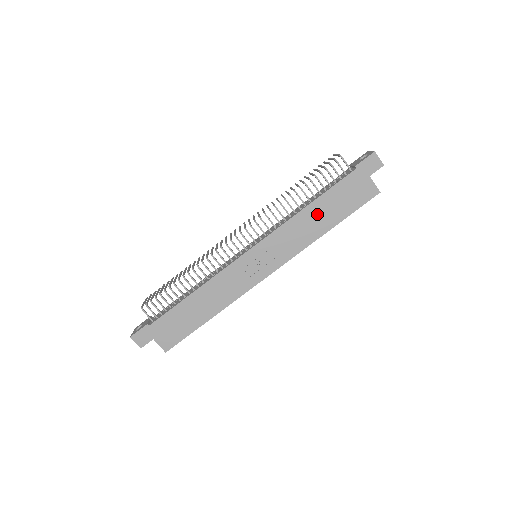
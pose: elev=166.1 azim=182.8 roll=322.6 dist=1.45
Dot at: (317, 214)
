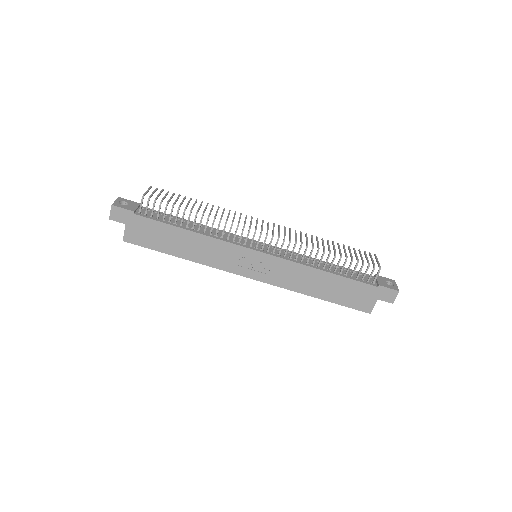
Dot at: (323, 282)
